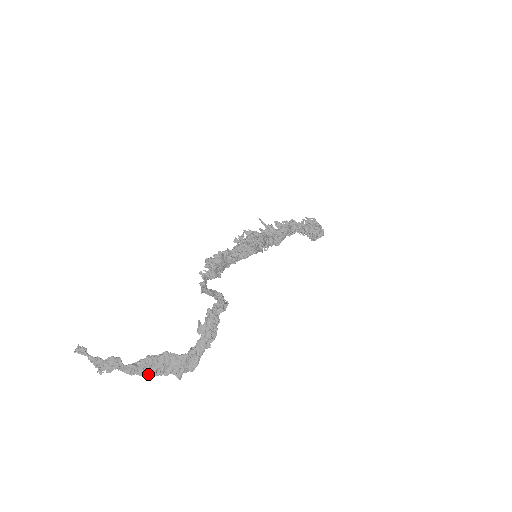
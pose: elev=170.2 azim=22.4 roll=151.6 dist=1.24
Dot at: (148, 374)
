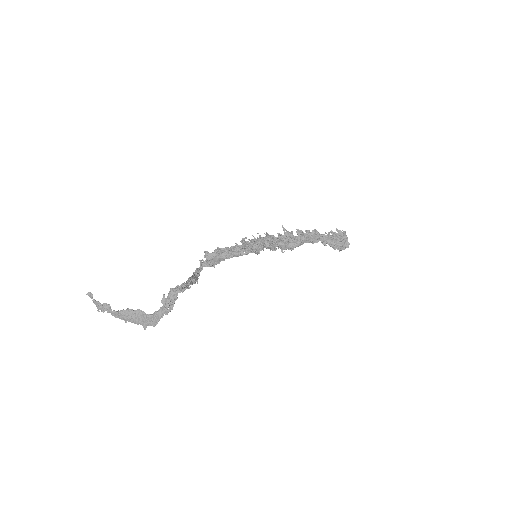
Dot at: (126, 320)
